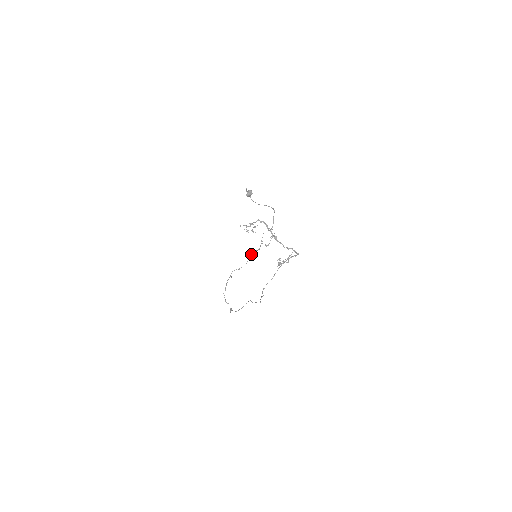
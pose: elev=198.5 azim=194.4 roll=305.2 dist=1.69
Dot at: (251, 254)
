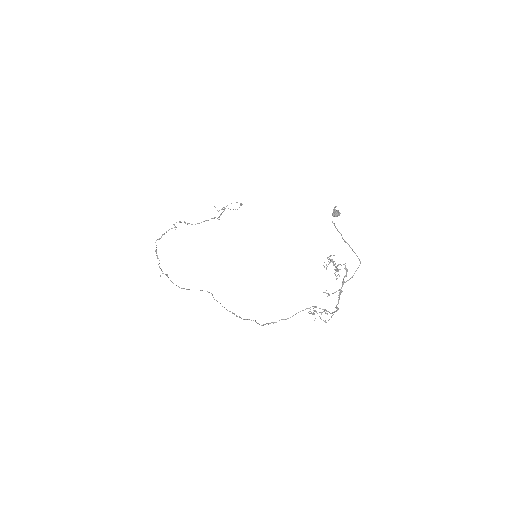
Dot at: (211, 218)
